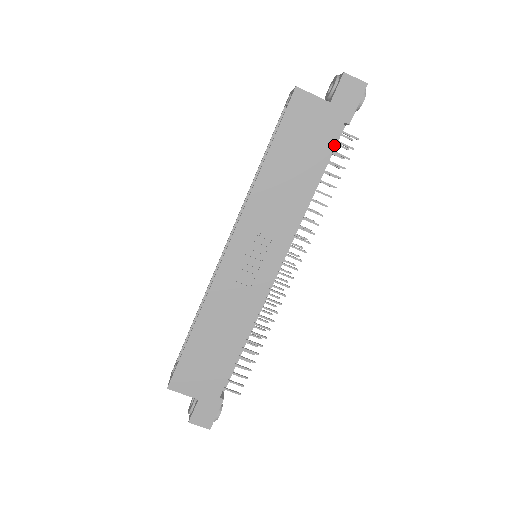
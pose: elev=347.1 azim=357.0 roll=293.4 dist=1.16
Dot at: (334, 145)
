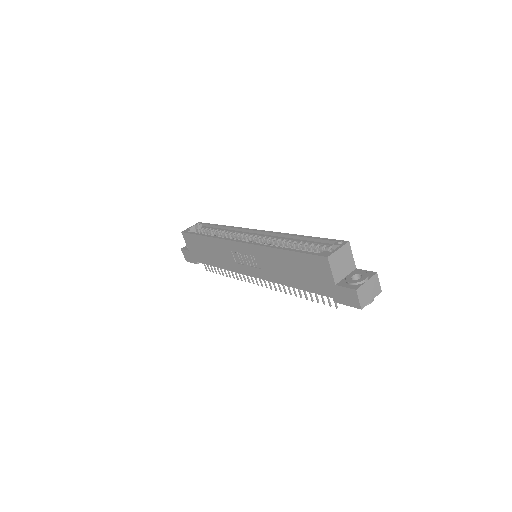
Dot at: occluded
